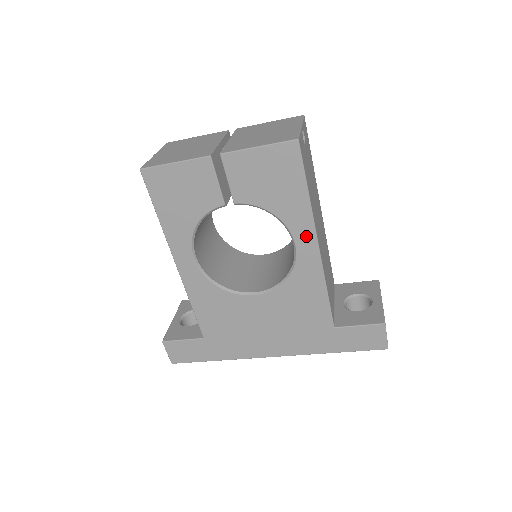
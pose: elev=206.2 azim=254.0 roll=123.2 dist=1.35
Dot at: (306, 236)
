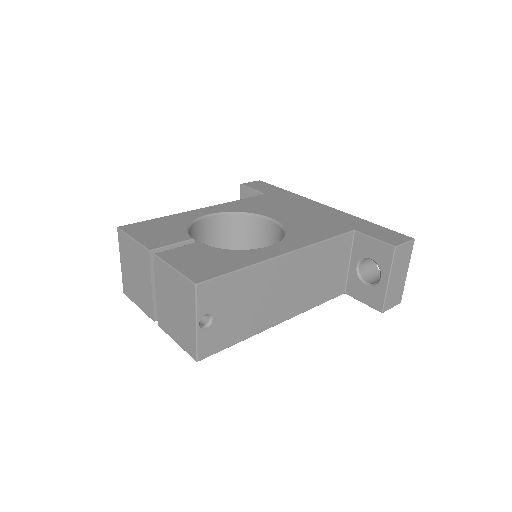
Dot at: occluded
